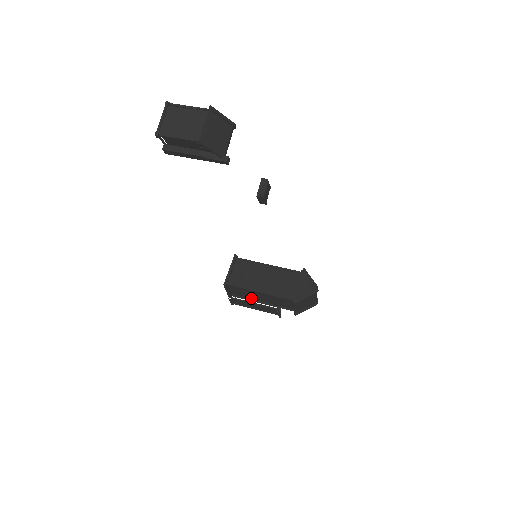
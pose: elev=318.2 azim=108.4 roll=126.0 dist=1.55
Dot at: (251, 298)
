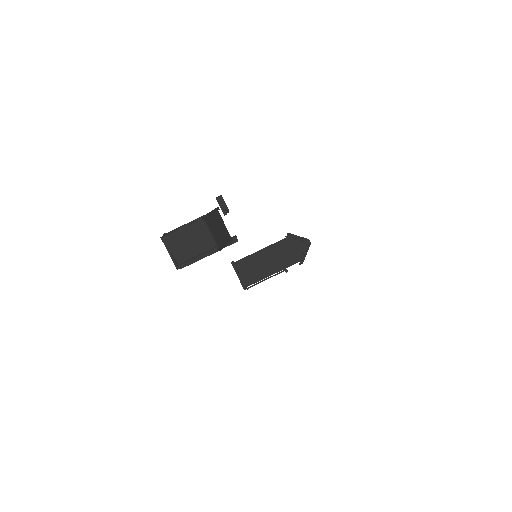
Dot at: occluded
